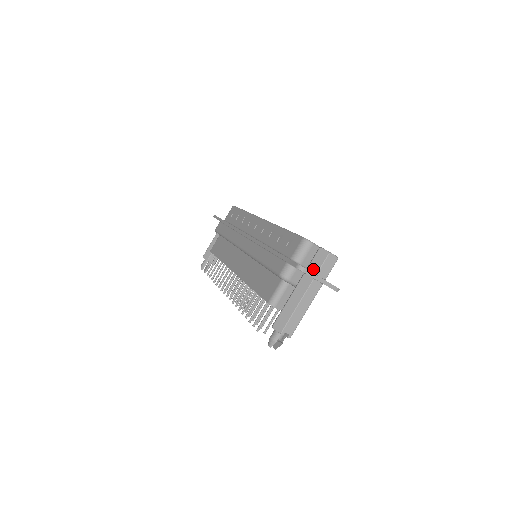
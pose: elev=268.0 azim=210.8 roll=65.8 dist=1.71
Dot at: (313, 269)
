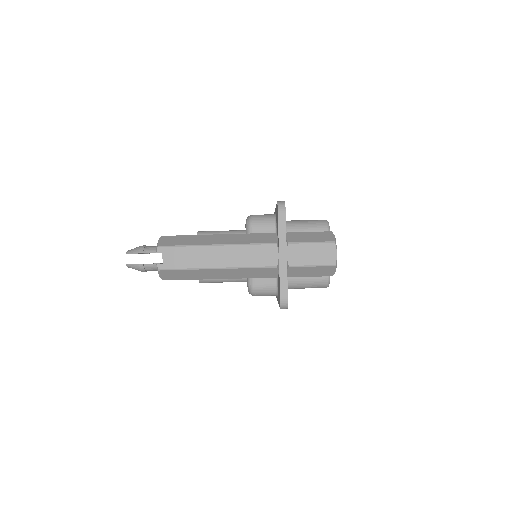
Dot at: (292, 237)
